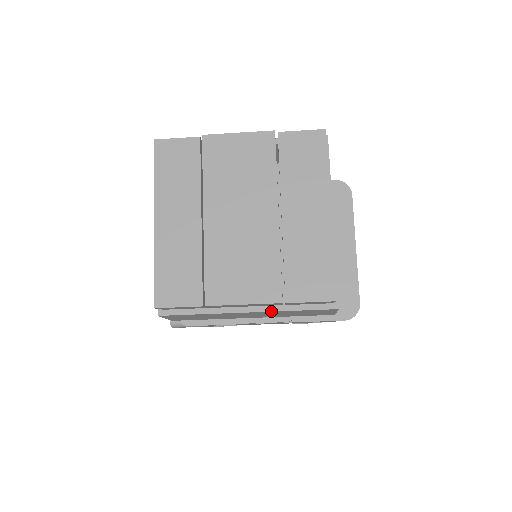
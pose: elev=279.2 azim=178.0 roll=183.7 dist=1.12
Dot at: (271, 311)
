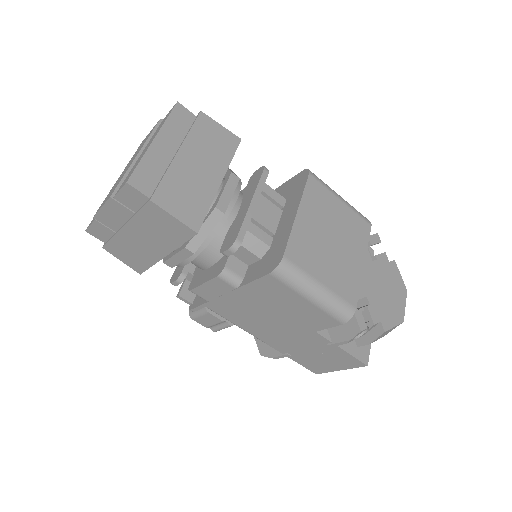
Dot at: (130, 220)
